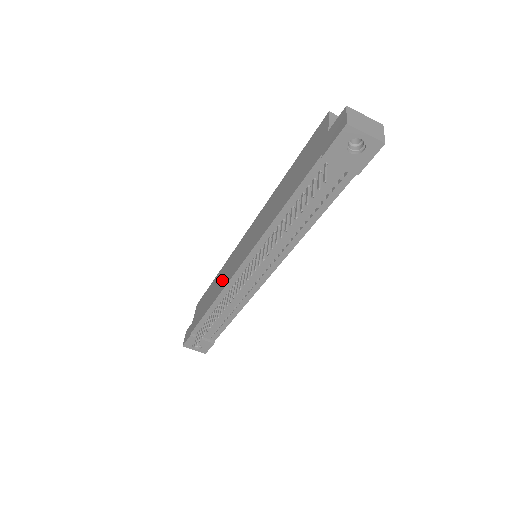
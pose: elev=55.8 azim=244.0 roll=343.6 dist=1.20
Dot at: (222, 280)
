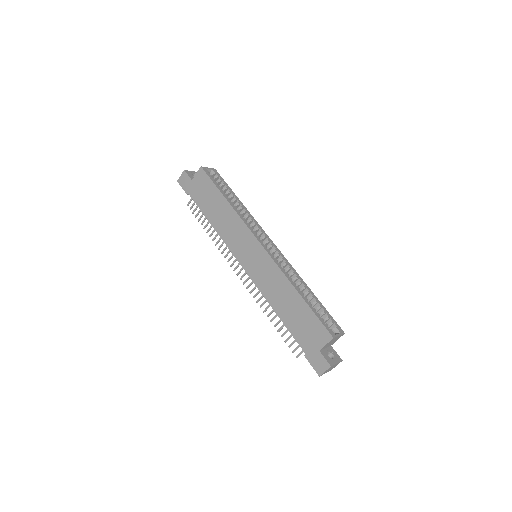
Dot at: (228, 229)
